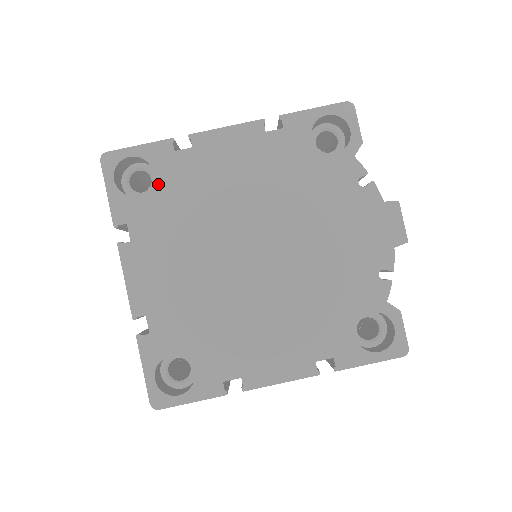
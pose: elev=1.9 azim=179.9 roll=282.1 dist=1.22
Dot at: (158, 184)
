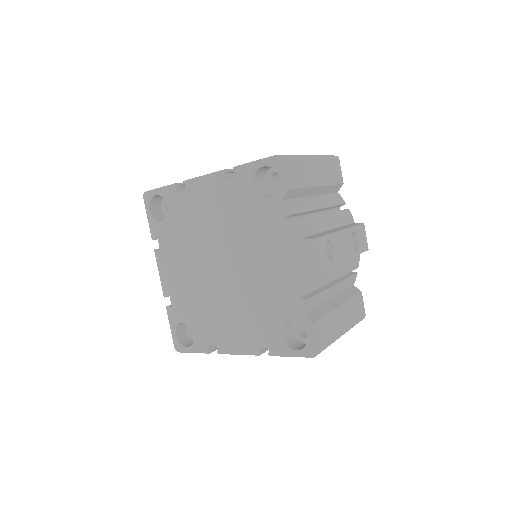
Dot at: (170, 214)
